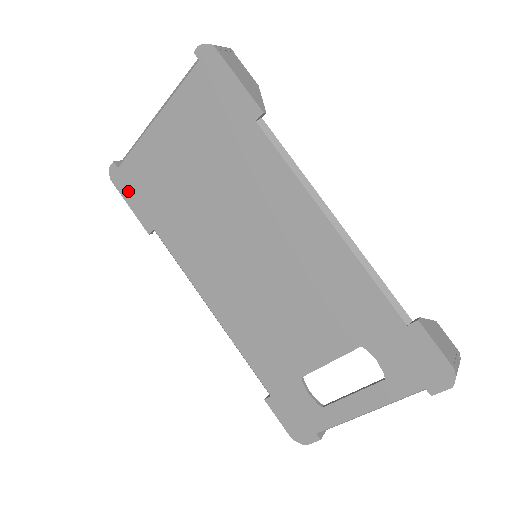
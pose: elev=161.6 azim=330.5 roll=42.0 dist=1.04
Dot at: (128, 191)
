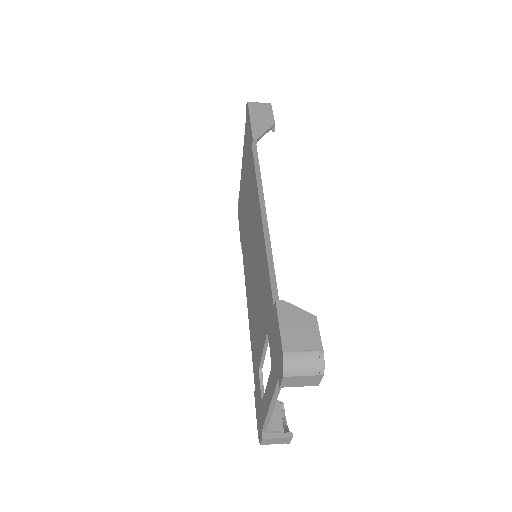
Dot at: (239, 218)
